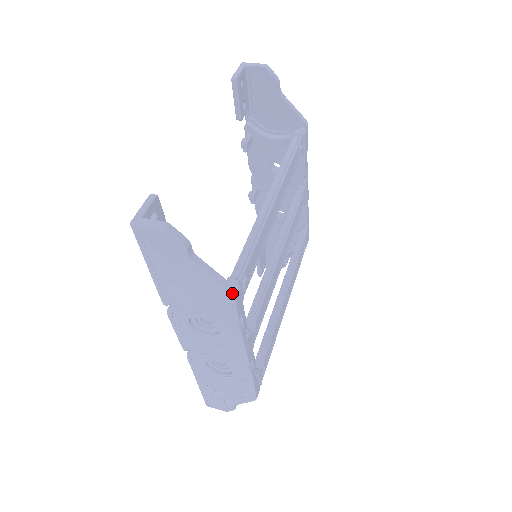
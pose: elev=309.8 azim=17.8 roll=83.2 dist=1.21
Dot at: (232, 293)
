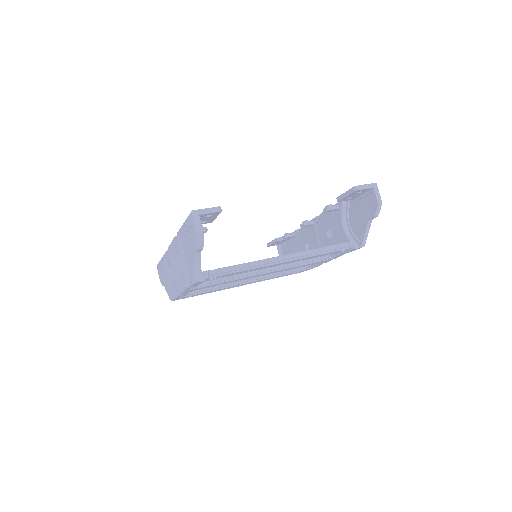
Dot at: (196, 281)
